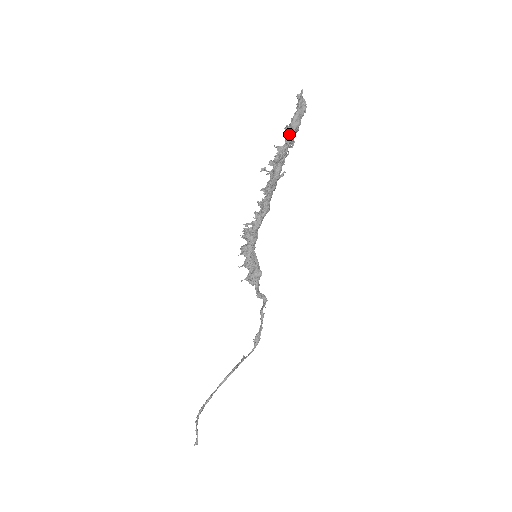
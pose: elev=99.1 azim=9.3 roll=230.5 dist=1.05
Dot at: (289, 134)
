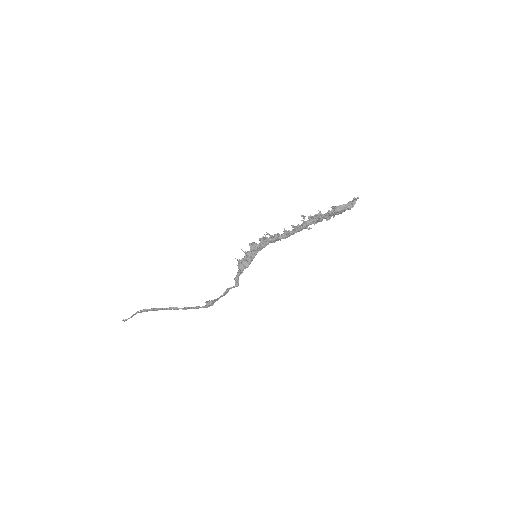
Dot at: occluded
